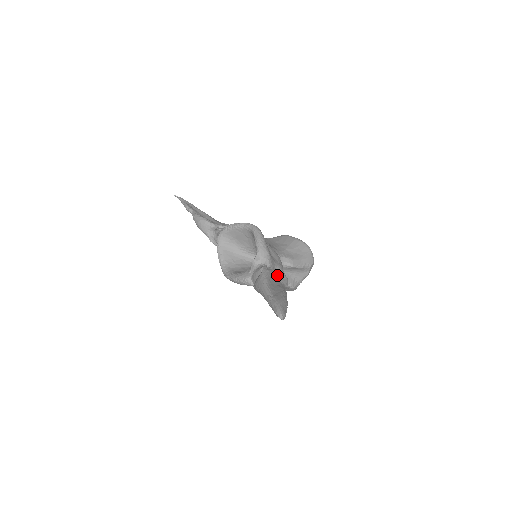
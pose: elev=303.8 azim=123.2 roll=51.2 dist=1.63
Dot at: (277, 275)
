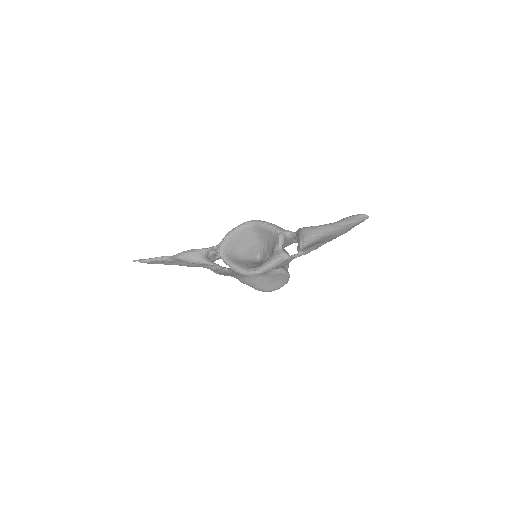
Dot at: occluded
